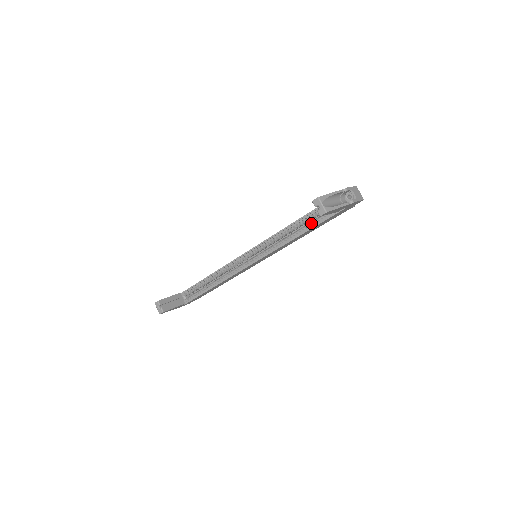
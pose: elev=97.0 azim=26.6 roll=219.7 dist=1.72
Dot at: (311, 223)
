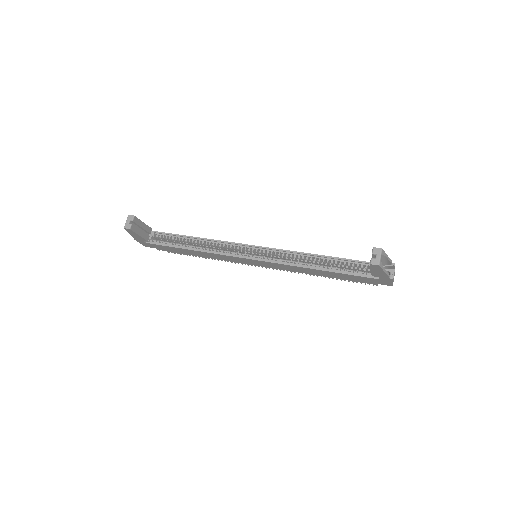
Dot at: (336, 268)
